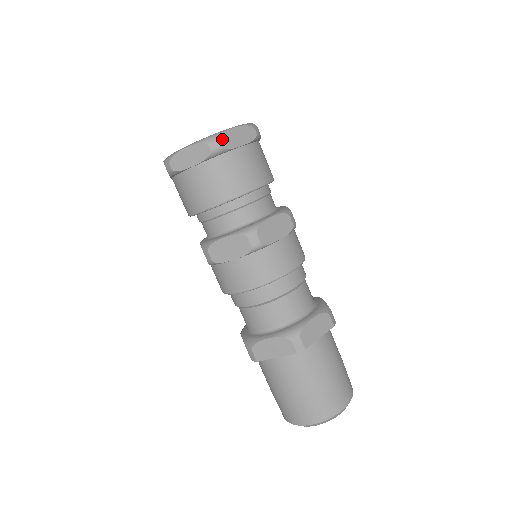
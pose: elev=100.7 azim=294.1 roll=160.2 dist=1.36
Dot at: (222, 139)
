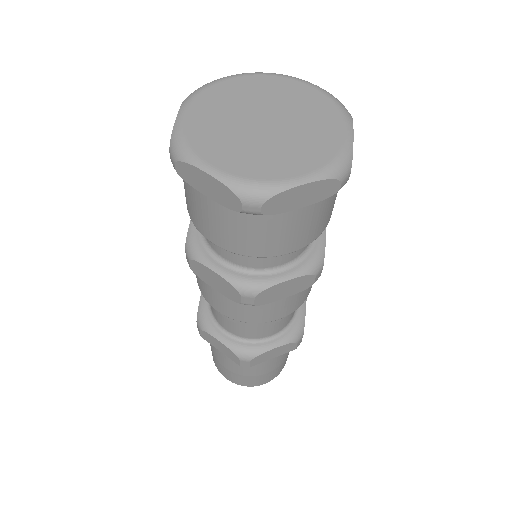
Dot at: (271, 202)
